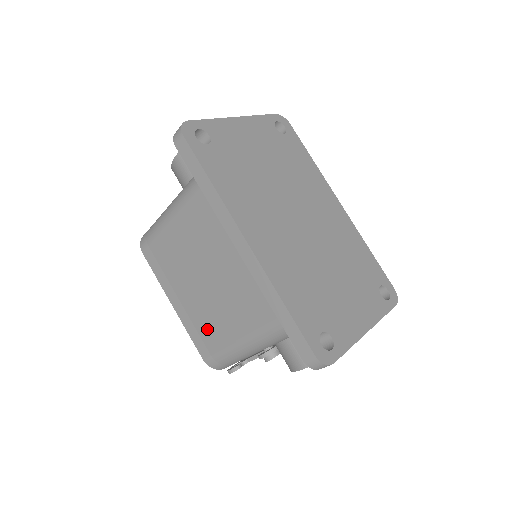
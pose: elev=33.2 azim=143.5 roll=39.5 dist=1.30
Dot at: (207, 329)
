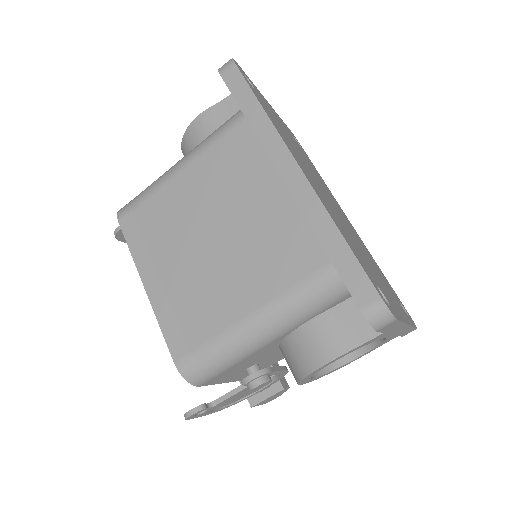
Dot at: (195, 311)
